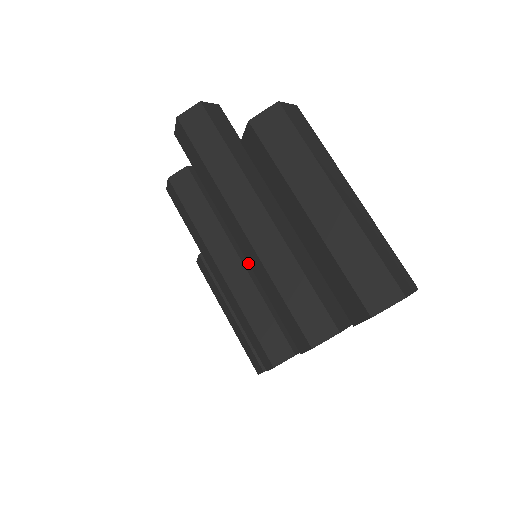
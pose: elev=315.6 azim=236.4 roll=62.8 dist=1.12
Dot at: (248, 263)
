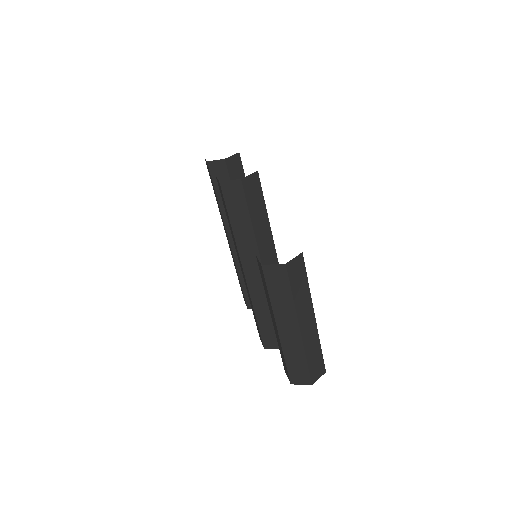
Dot at: occluded
